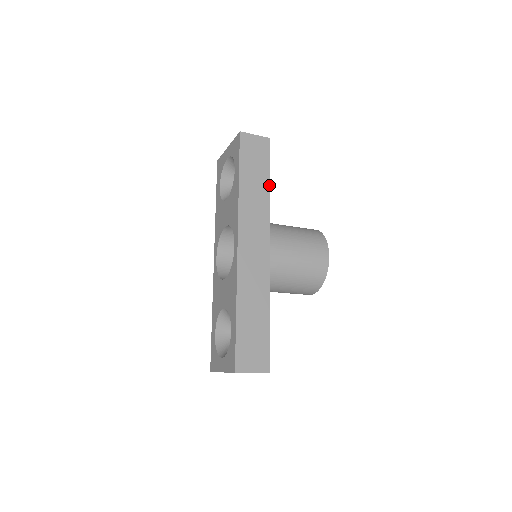
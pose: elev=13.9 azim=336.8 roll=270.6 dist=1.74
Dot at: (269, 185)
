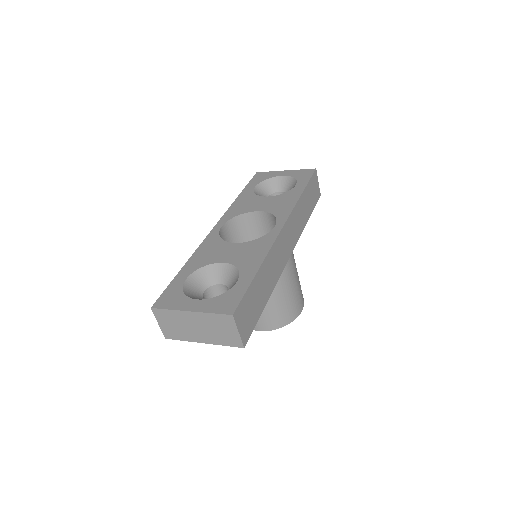
Dot at: (308, 219)
